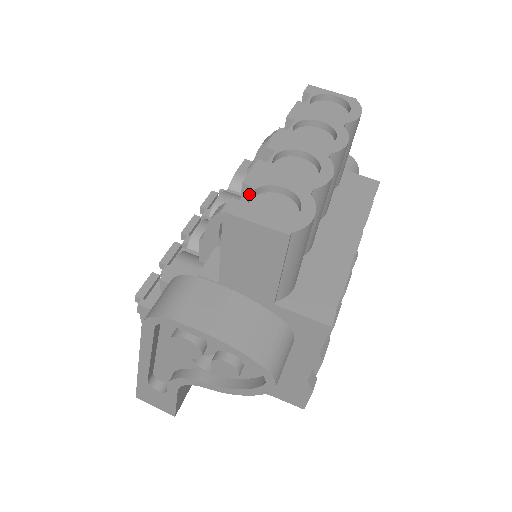
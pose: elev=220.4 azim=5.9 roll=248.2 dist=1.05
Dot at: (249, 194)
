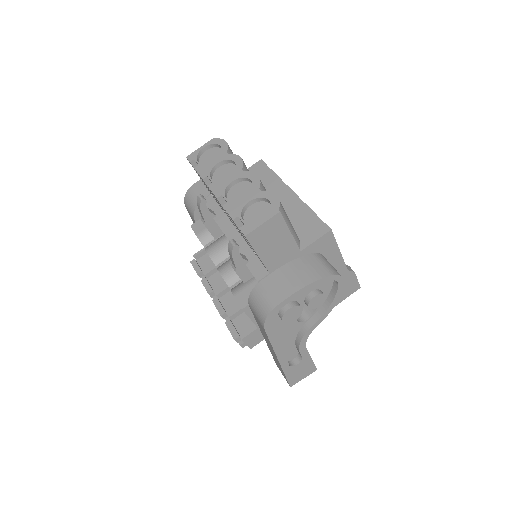
Dot at: (242, 220)
